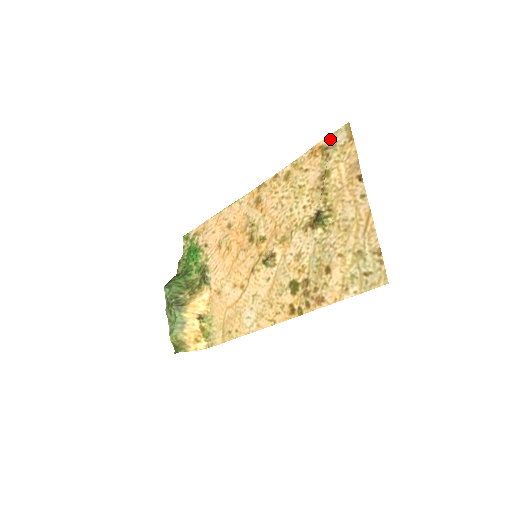
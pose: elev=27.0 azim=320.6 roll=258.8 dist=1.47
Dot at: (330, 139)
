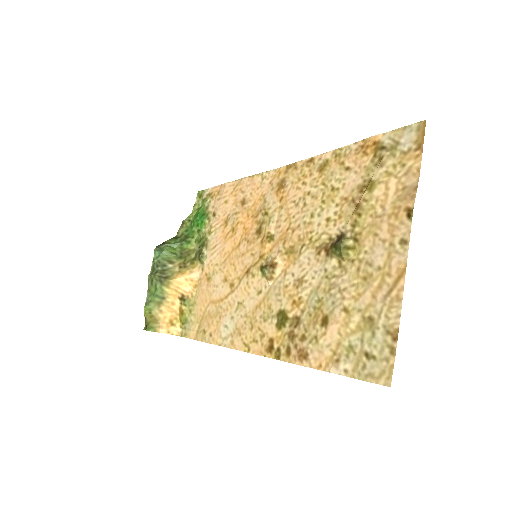
Dot at: (392, 136)
